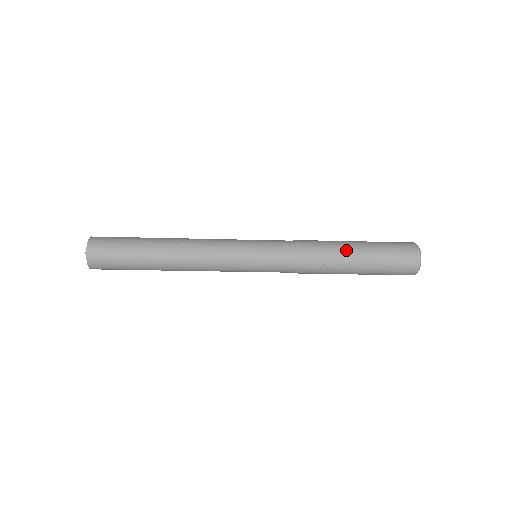
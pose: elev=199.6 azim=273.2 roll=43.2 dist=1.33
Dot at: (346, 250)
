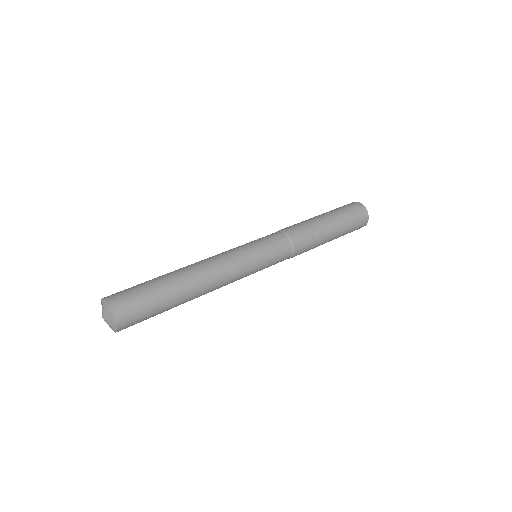
Dot at: (321, 223)
